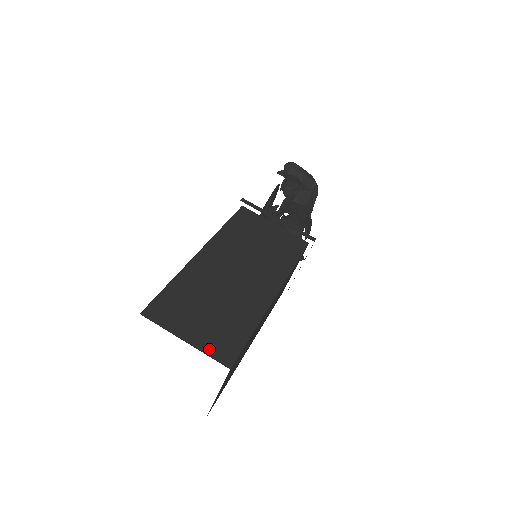
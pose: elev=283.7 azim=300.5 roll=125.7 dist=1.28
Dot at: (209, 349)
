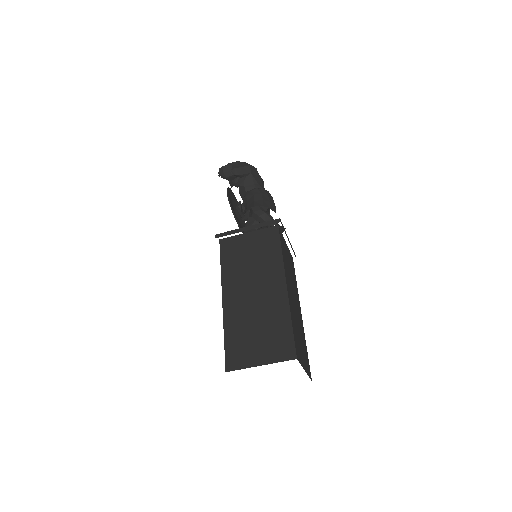
Dot at: (277, 358)
